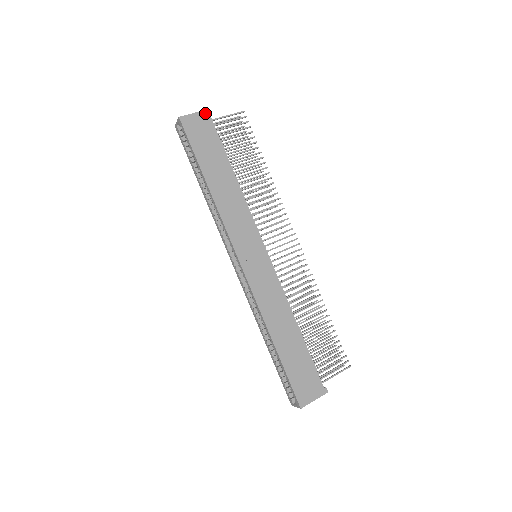
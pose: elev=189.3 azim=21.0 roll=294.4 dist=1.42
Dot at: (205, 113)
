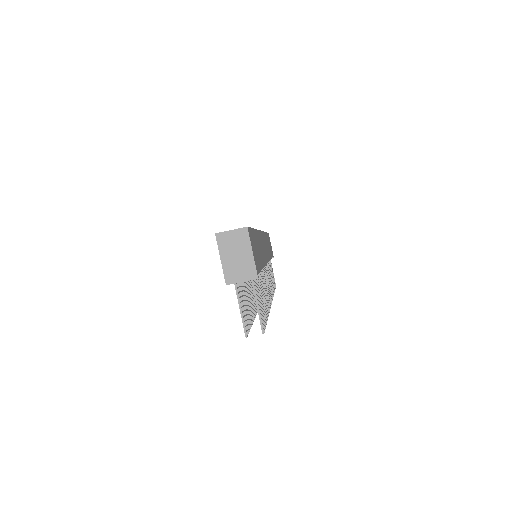
Dot at: occluded
